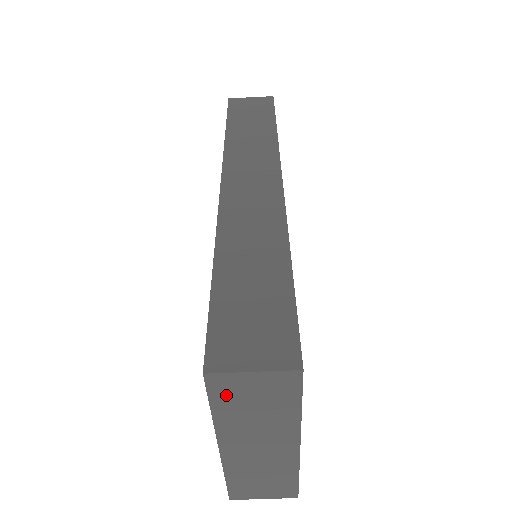
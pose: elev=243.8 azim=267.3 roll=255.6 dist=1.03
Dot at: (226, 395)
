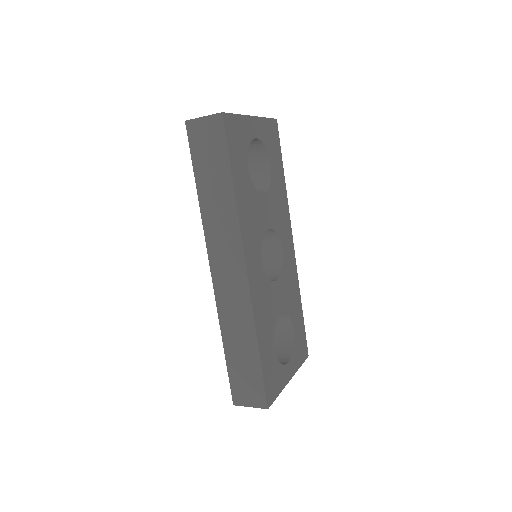
Dot at: occluded
